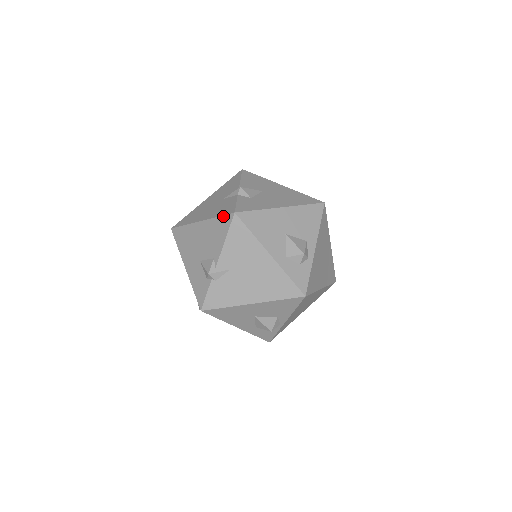
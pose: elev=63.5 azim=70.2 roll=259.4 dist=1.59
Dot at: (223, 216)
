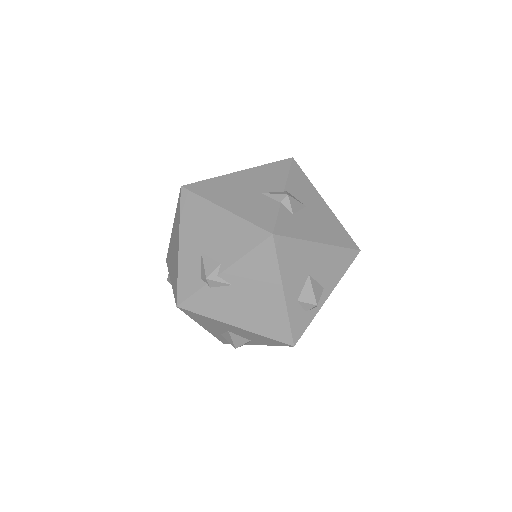
Dot at: (256, 226)
